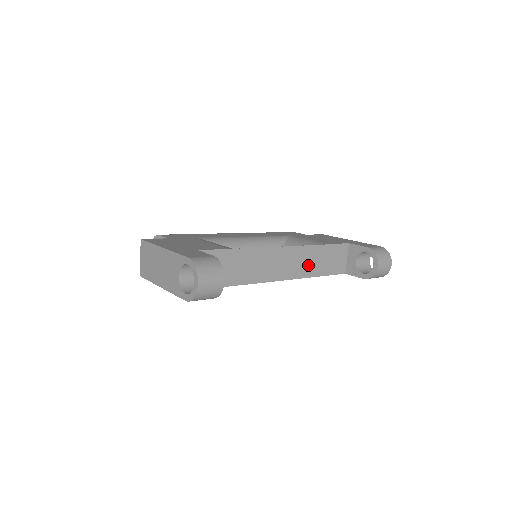
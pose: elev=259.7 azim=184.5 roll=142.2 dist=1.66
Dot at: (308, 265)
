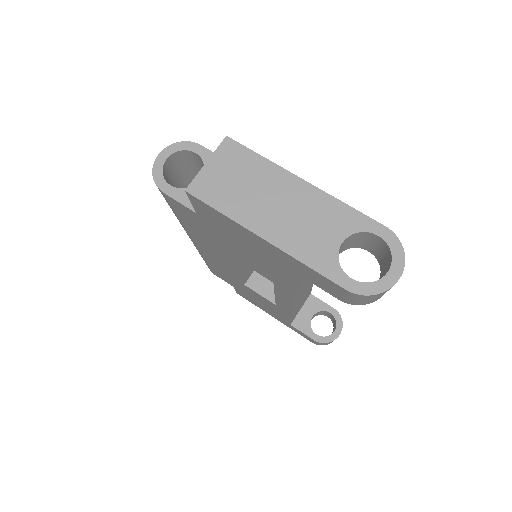
Dot at: (300, 300)
